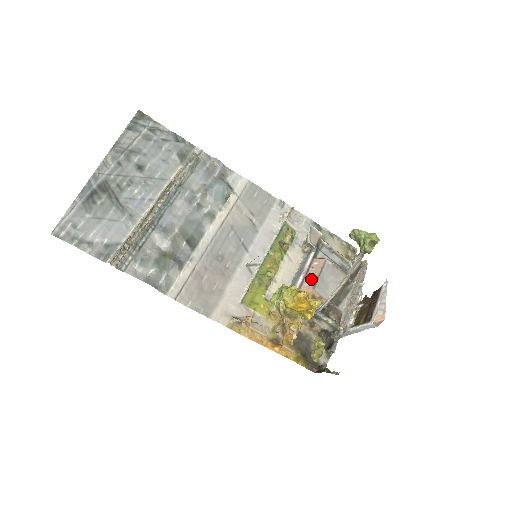
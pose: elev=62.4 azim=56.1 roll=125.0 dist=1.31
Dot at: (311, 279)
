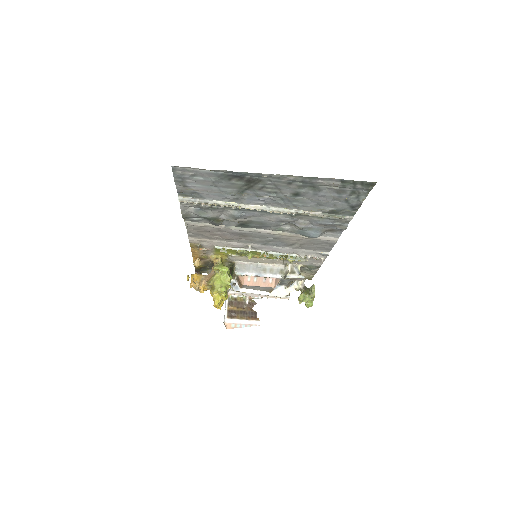
Dot at: (254, 282)
